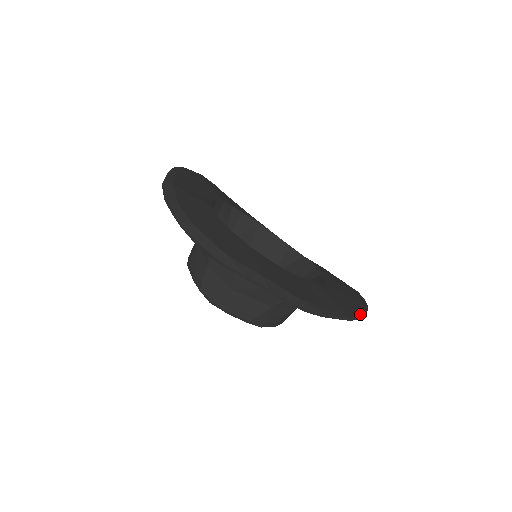
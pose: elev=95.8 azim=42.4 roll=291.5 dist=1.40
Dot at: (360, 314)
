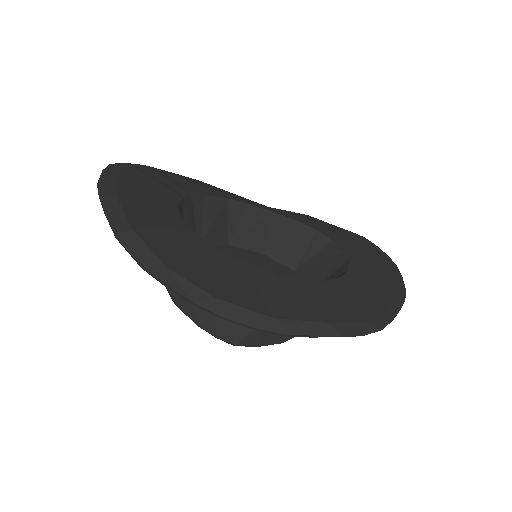
Dot at: (402, 283)
